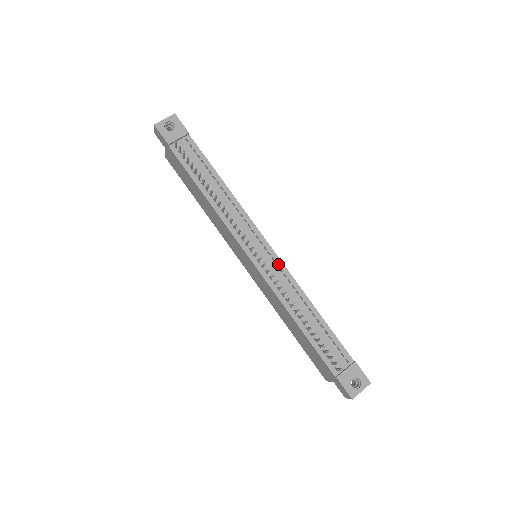
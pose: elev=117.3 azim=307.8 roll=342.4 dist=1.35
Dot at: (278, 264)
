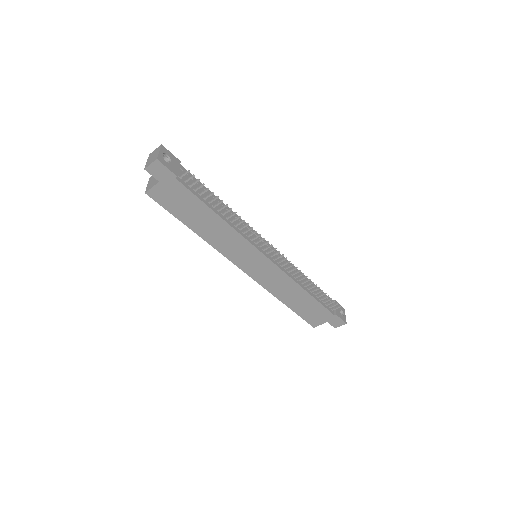
Dot at: (278, 254)
